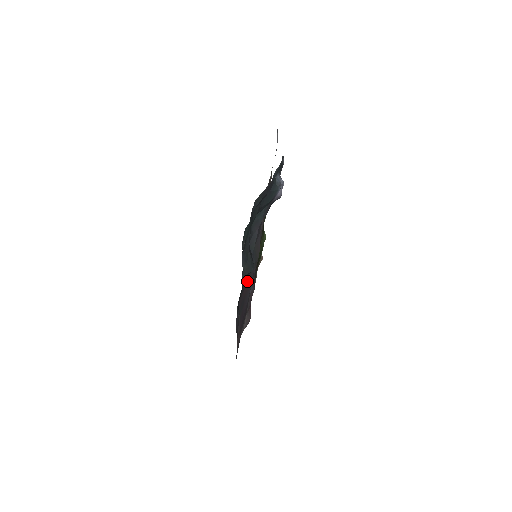
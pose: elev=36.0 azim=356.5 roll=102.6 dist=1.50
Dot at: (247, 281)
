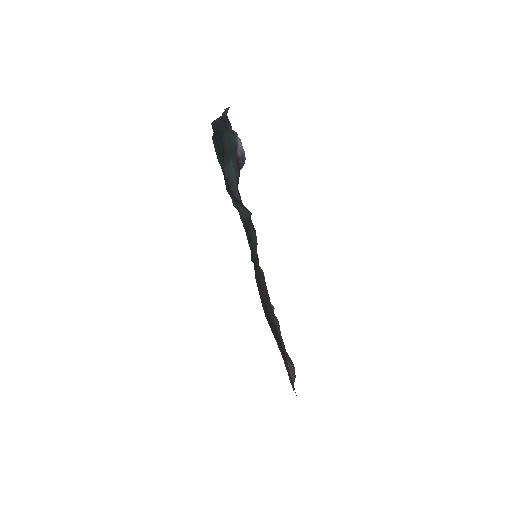
Dot at: (259, 281)
